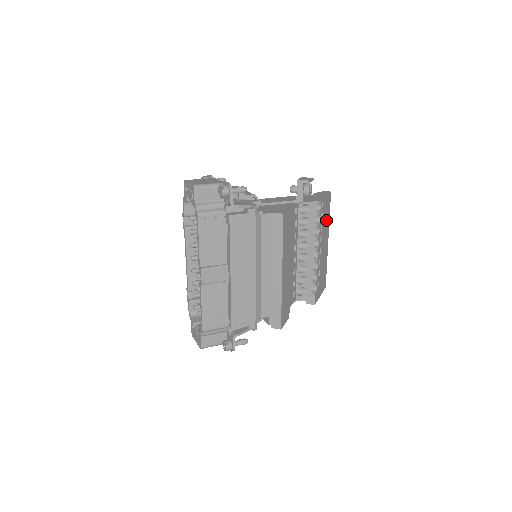
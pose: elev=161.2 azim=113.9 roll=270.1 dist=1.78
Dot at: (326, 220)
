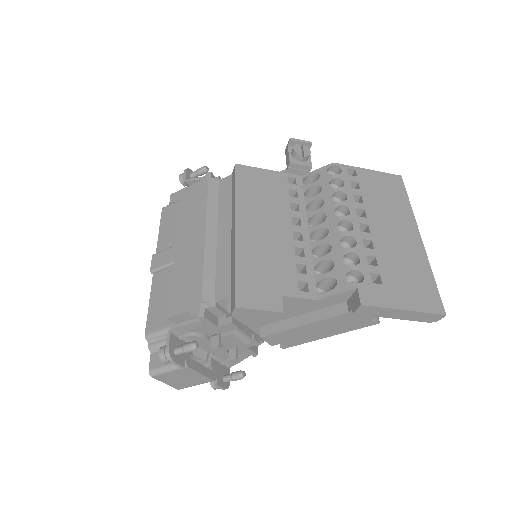
Dot at: (389, 201)
